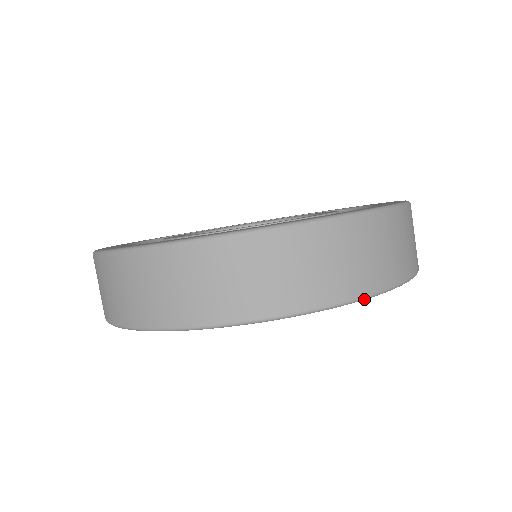
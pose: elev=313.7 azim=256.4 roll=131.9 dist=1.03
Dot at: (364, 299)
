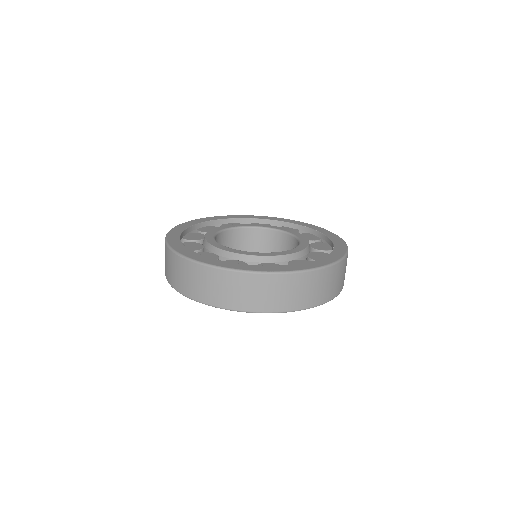
Dot at: occluded
